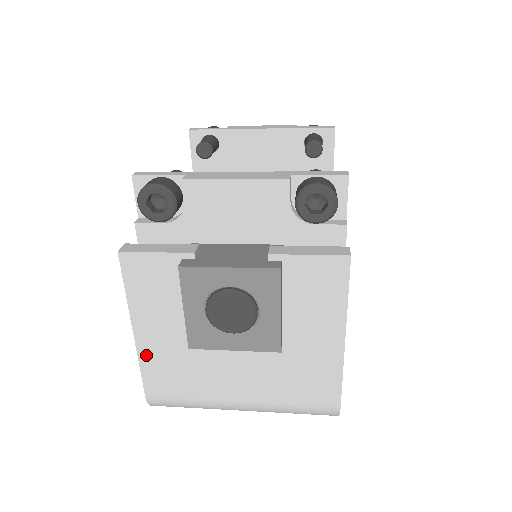
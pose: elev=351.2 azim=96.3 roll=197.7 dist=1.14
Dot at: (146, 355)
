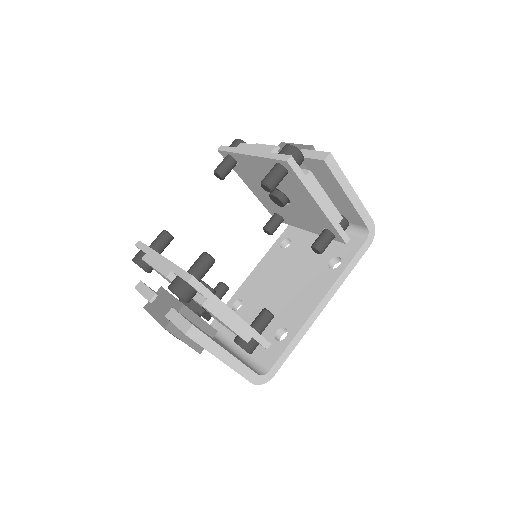
Dot at: occluded
